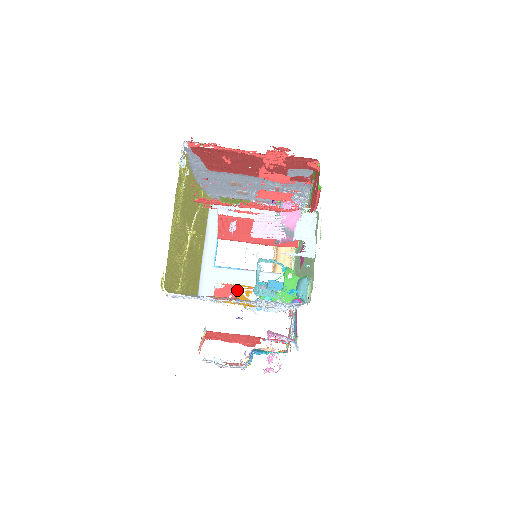
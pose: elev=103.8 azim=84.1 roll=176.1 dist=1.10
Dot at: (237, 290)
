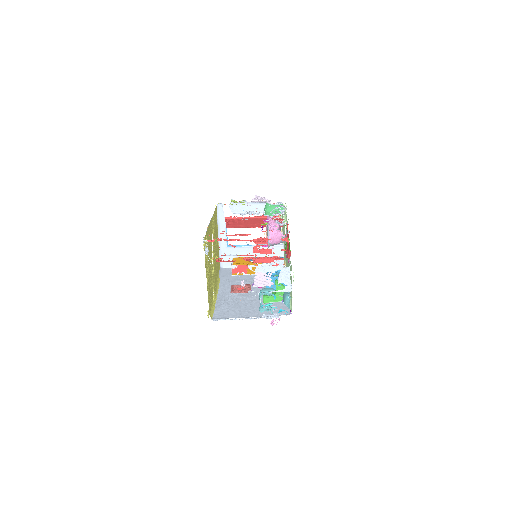
Dot at: (246, 268)
